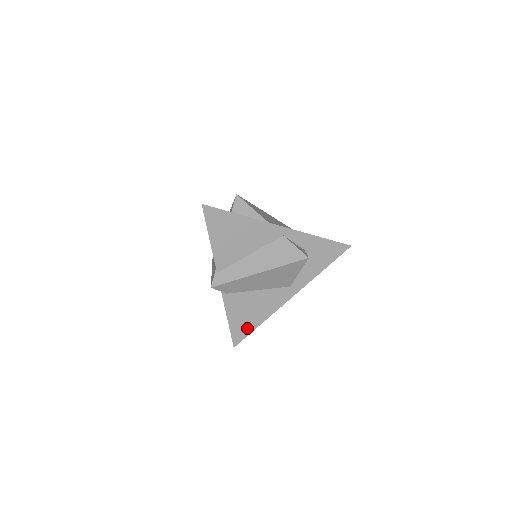
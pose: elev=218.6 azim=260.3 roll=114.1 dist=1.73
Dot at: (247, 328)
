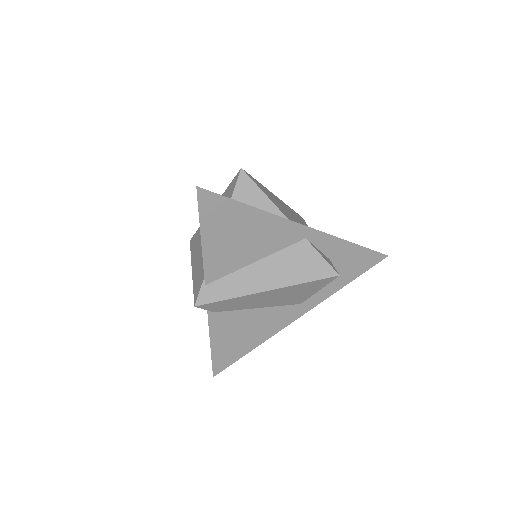
Dot at: (235, 354)
